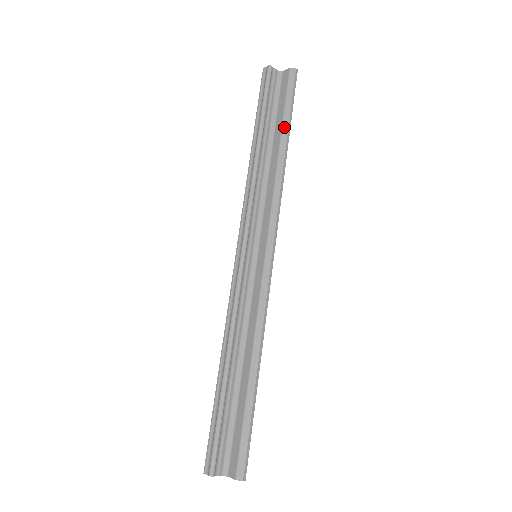
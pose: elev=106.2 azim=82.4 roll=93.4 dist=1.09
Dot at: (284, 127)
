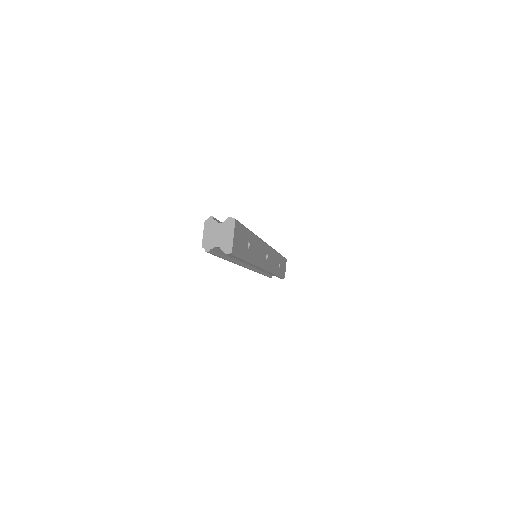
Dot at: occluded
